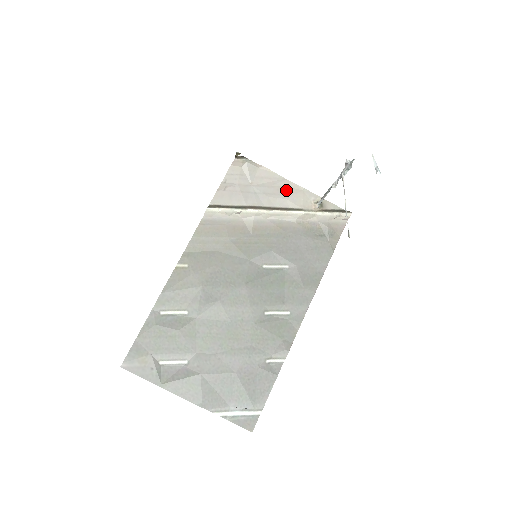
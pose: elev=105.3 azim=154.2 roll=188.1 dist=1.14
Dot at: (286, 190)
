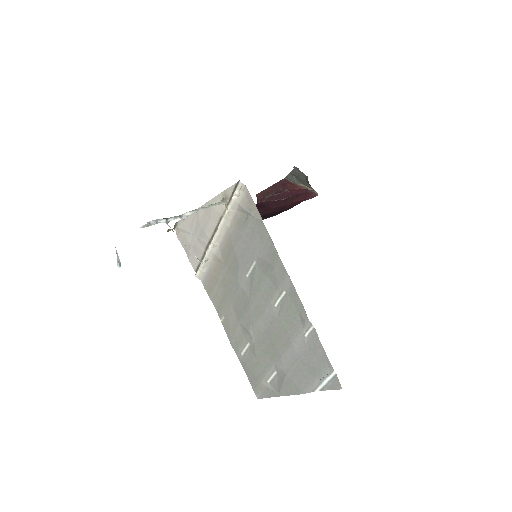
Dot at: (206, 215)
